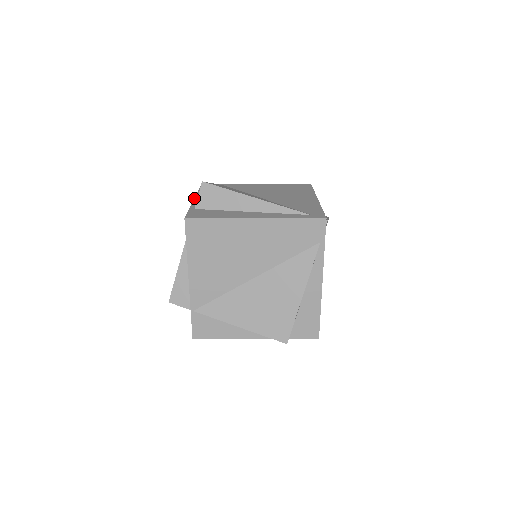
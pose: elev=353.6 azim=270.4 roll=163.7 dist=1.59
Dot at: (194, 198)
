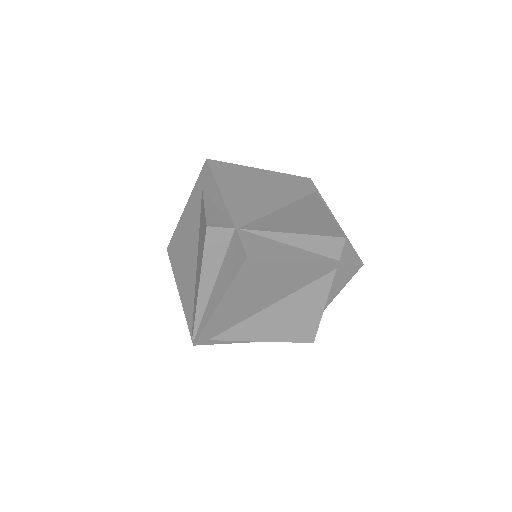
Dot at: (184, 208)
